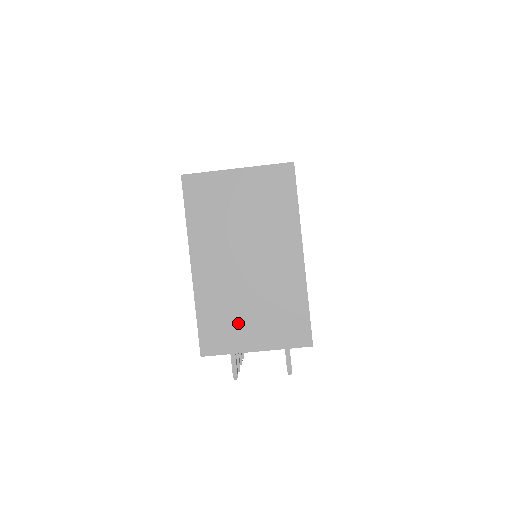
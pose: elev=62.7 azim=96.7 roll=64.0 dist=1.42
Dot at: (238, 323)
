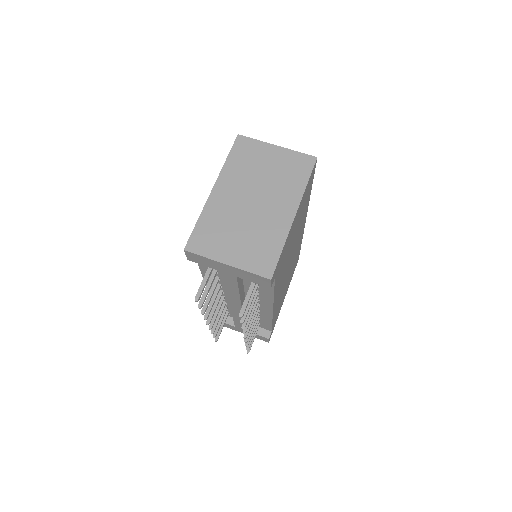
Dot at: (224, 239)
